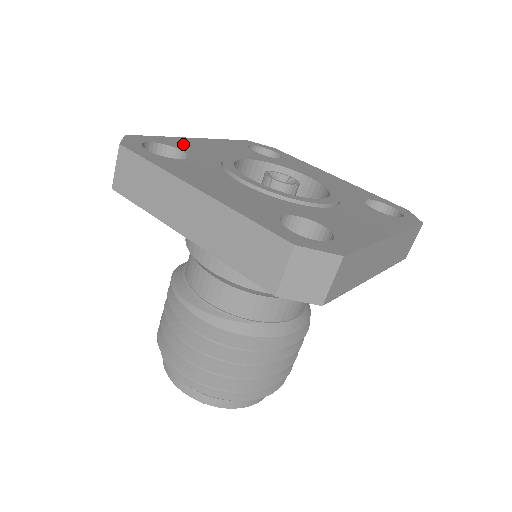
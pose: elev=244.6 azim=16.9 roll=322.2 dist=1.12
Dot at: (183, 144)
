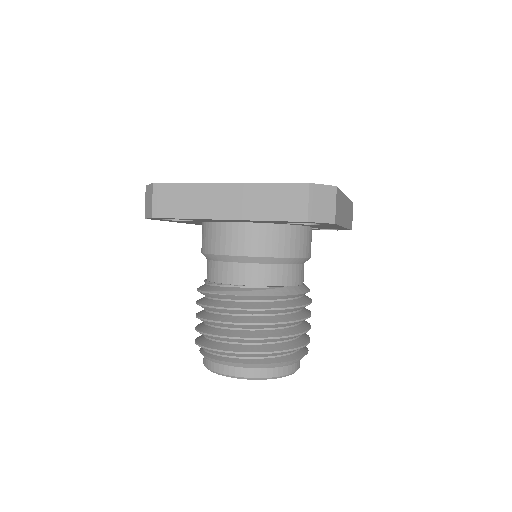
Dot at: occluded
